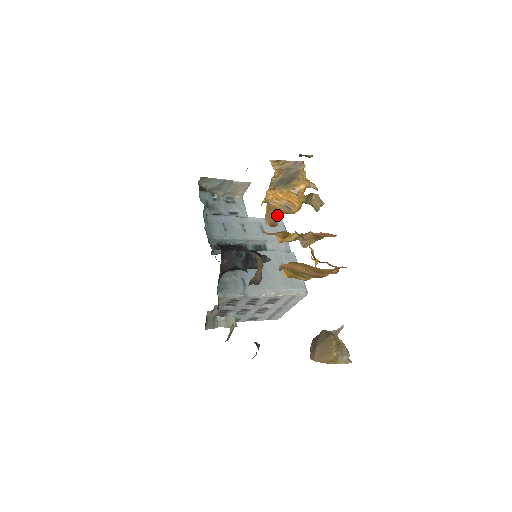
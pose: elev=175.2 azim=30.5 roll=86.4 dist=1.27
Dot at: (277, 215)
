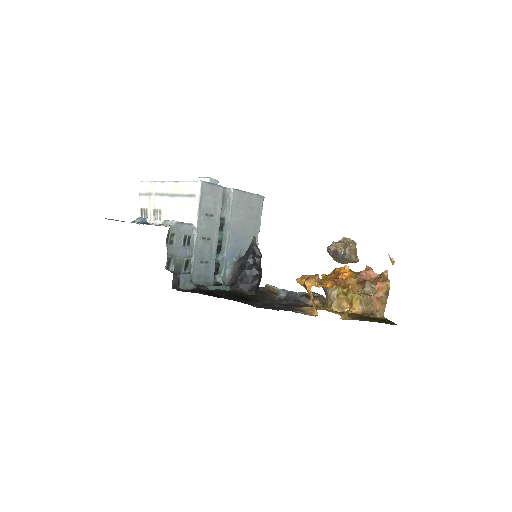
Dot at: occluded
